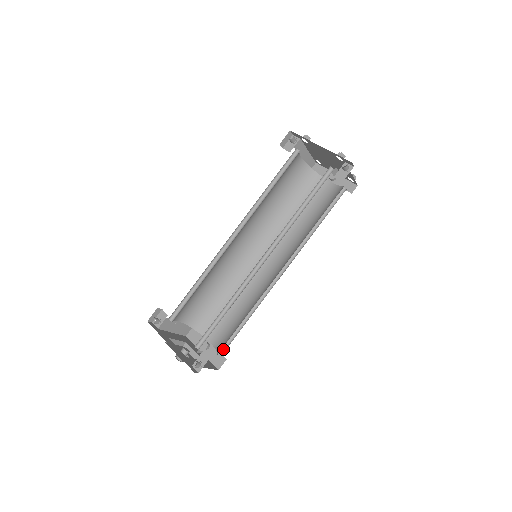
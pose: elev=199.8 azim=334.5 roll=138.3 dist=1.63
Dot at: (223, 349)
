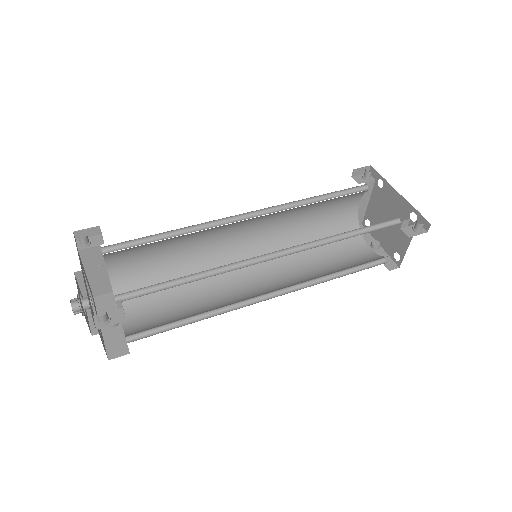
Dot at: (135, 337)
